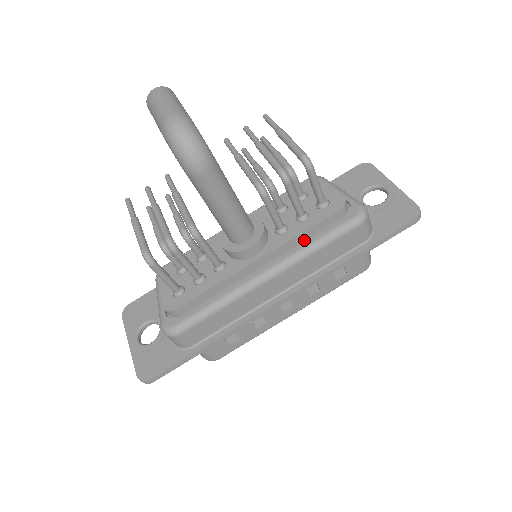
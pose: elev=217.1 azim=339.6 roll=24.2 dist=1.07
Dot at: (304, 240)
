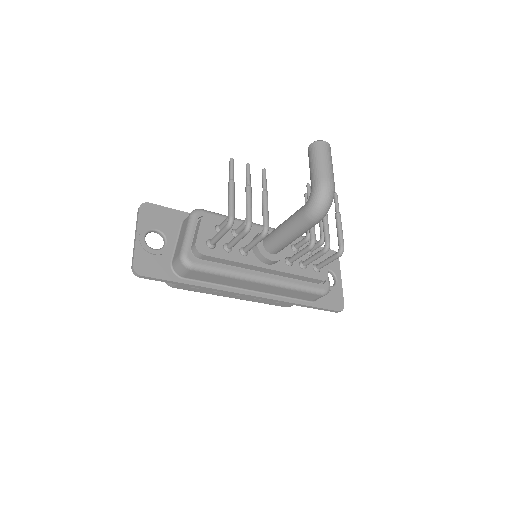
Dot at: (293, 278)
